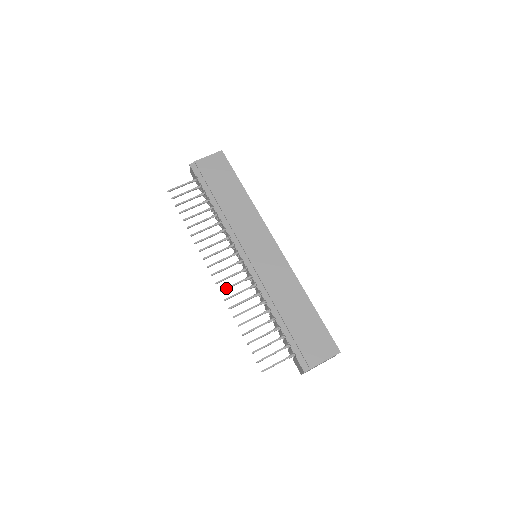
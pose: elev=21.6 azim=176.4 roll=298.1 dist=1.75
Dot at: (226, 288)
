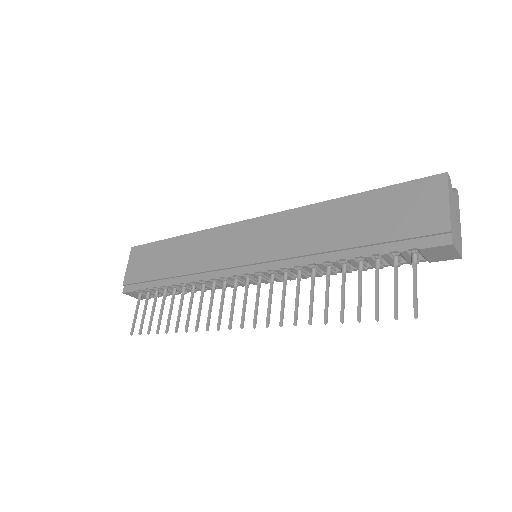
Dot at: (267, 316)
